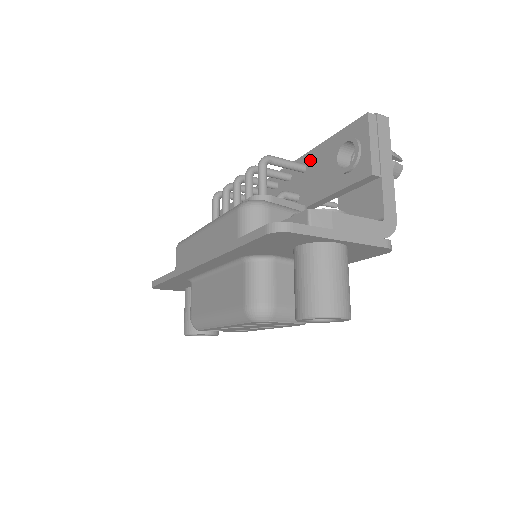
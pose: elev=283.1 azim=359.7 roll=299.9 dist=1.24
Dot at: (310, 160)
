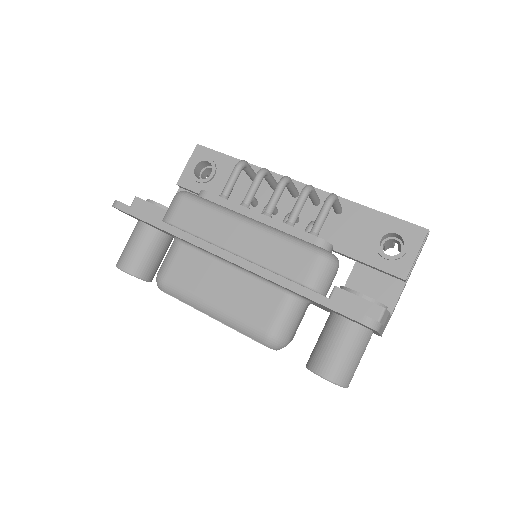
Dot at: (350, 210)
